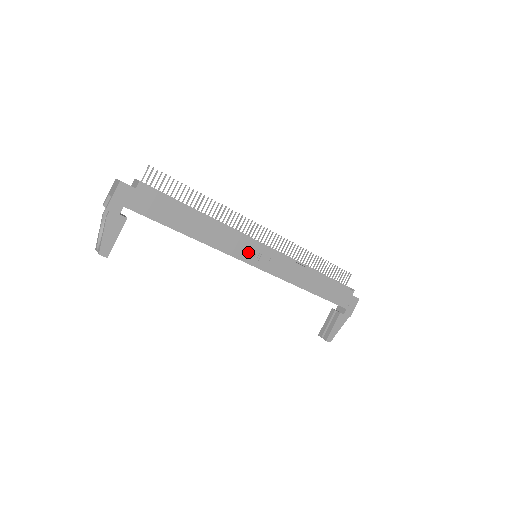
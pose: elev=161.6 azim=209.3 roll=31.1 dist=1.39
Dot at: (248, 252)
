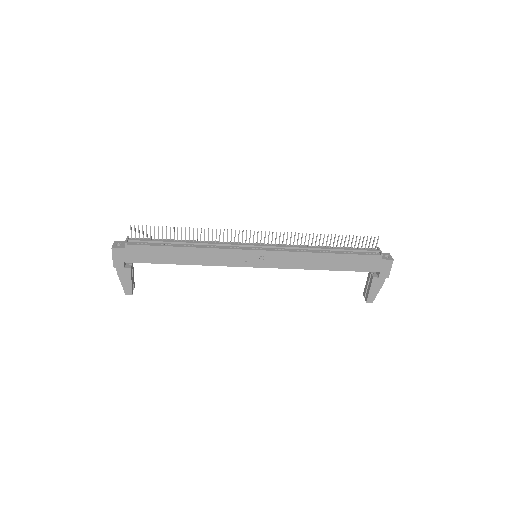
Dot at: (242, 259)
